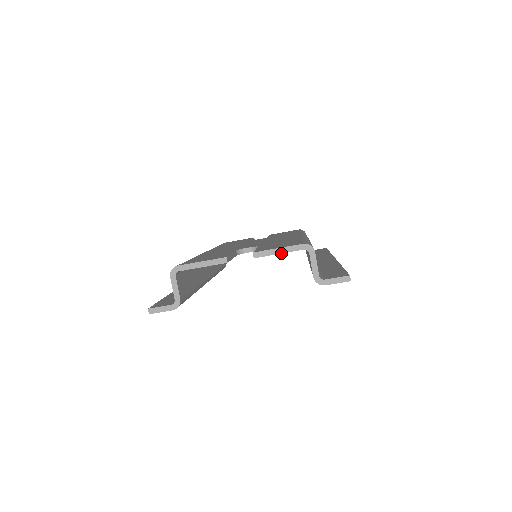
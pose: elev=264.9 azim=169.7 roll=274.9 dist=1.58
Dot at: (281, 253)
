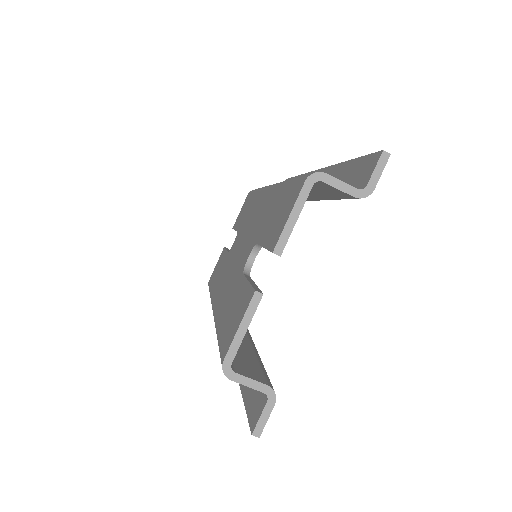
Dot at: (298, 217)
